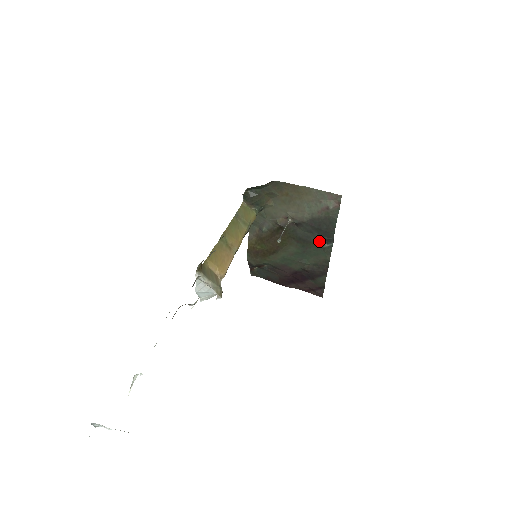
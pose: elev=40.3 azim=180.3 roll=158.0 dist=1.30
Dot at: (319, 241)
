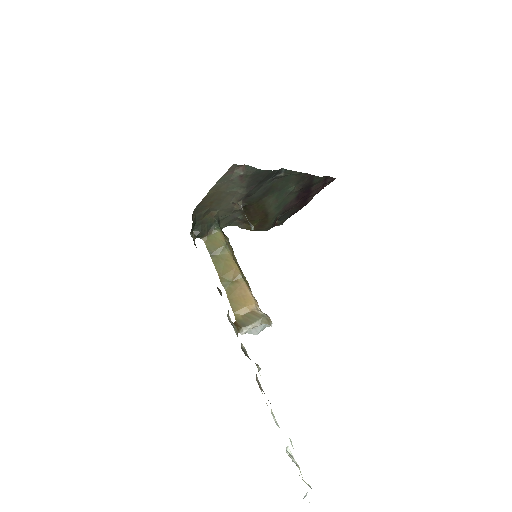
Dot at: (274, 179)
